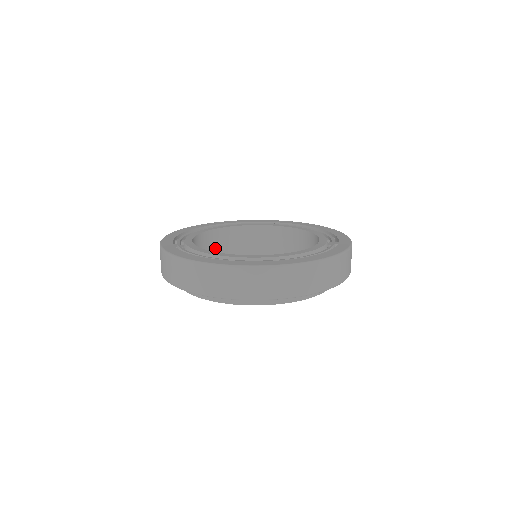
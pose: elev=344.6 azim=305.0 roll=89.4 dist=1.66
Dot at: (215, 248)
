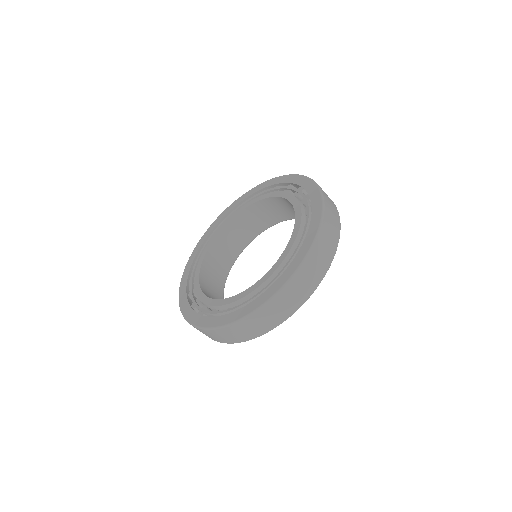
Dot at: (243, 231)
